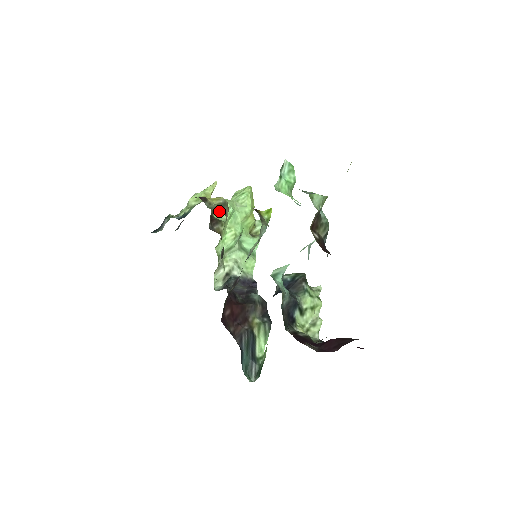
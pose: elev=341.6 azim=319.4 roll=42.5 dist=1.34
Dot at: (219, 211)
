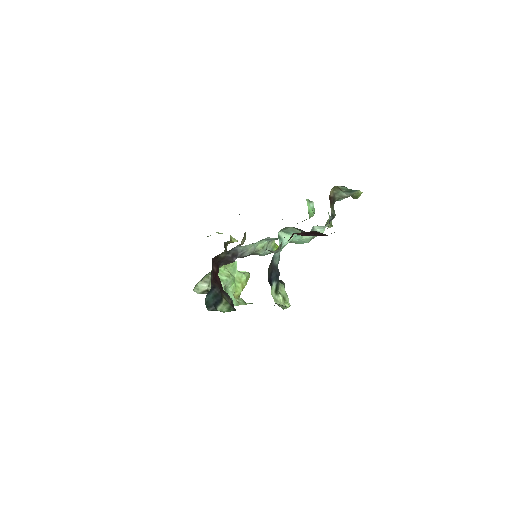
Dot at: occluded
